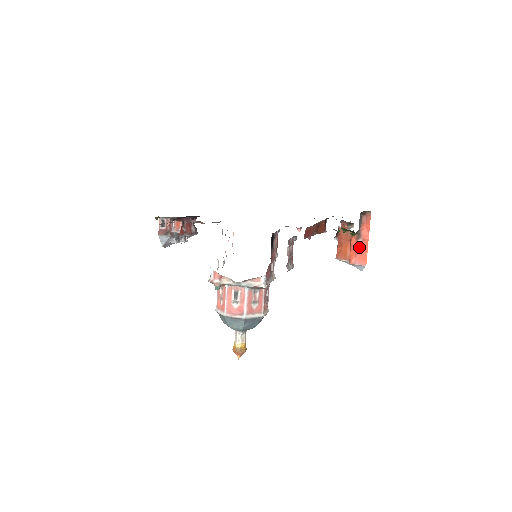
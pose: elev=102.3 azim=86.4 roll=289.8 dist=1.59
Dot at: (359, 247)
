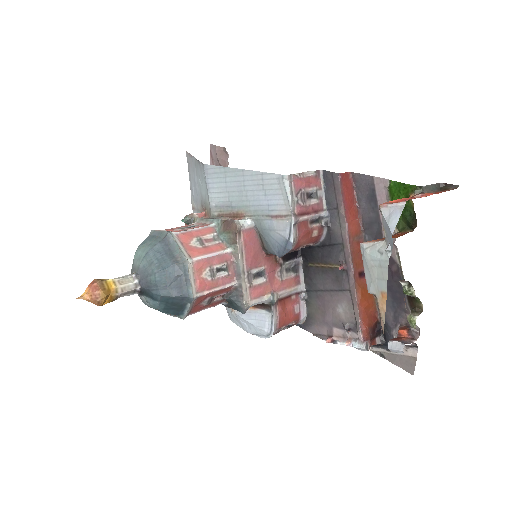
Dot at: occluded
